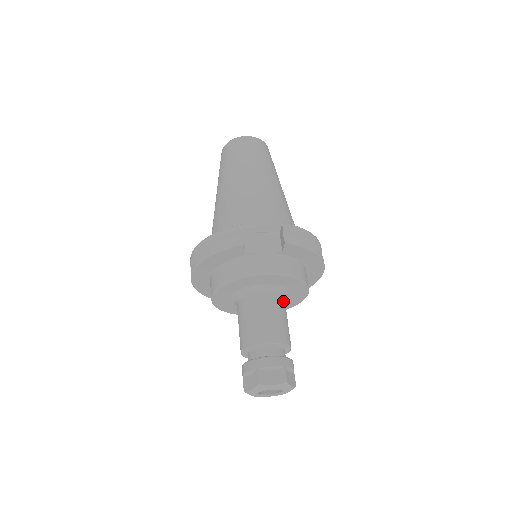
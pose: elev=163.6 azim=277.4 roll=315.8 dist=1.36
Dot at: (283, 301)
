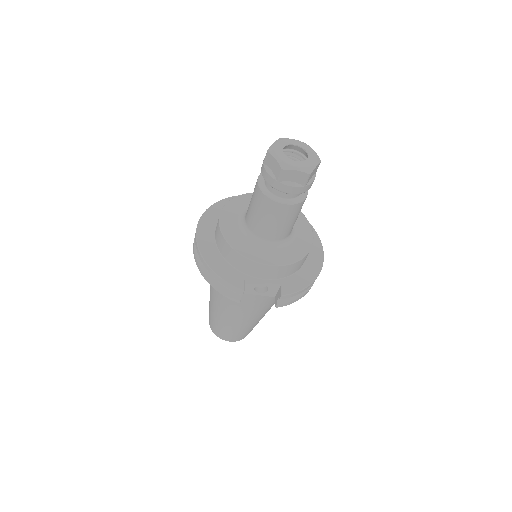
Dot at: occluded
